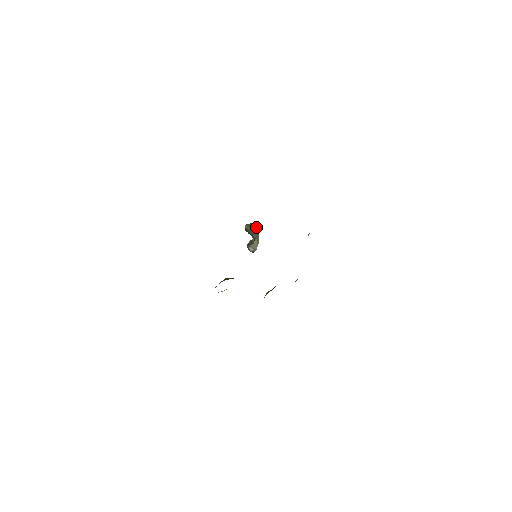
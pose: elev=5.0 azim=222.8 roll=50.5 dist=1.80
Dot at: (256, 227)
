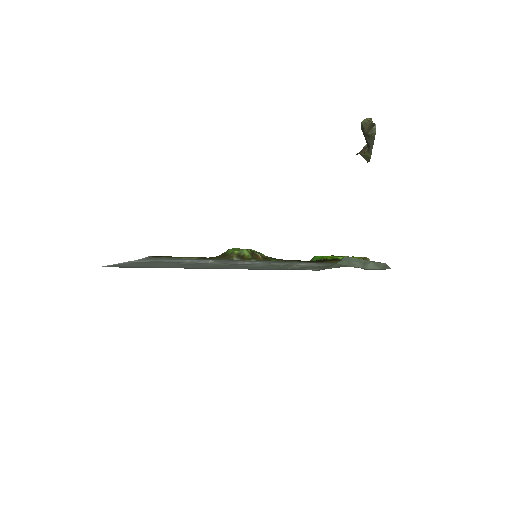
Dot at: (369, 137)
